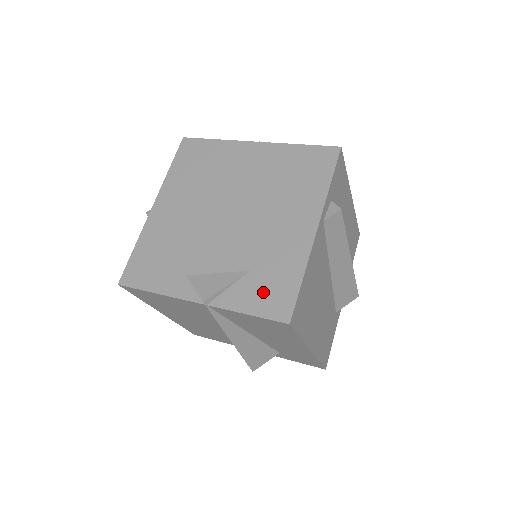
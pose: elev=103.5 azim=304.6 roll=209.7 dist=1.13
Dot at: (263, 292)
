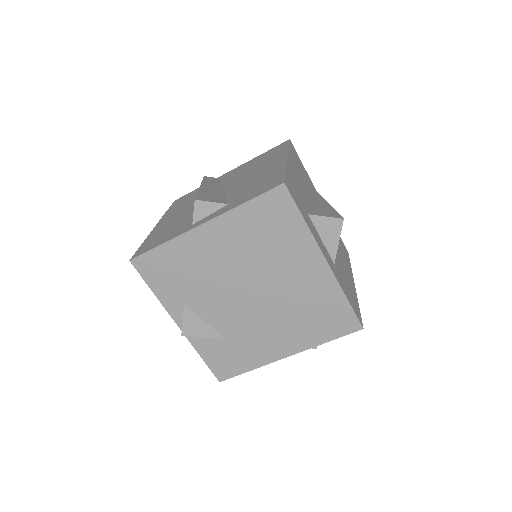
Dot at: (222, 357)
